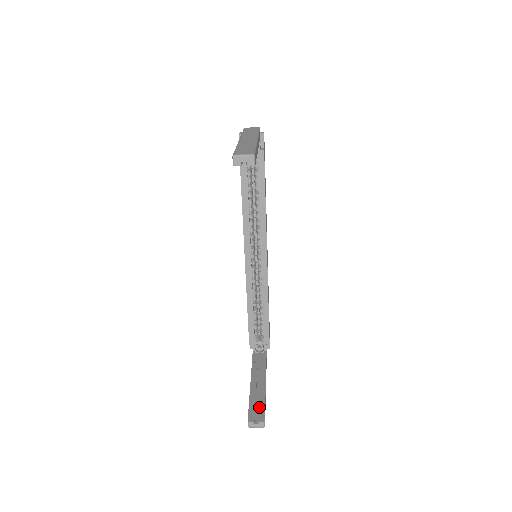
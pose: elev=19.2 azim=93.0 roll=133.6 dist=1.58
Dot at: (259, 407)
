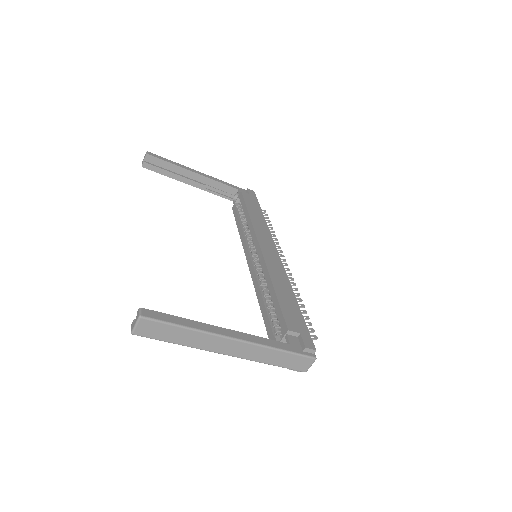
Dot at: occluded
